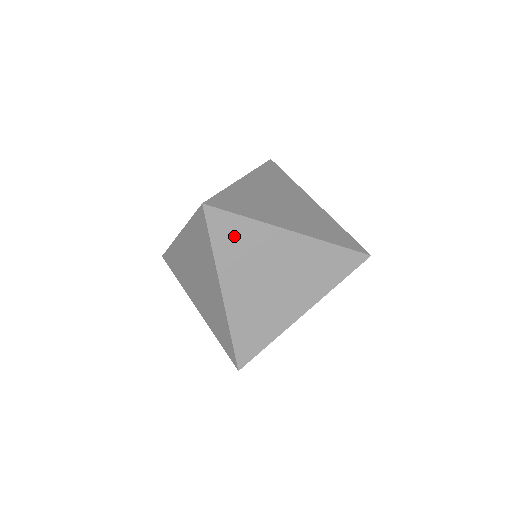
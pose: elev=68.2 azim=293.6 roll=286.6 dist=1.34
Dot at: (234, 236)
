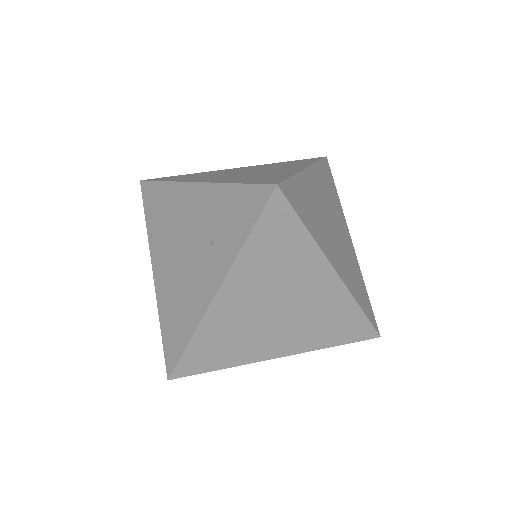
Dot at: (303, 203)
